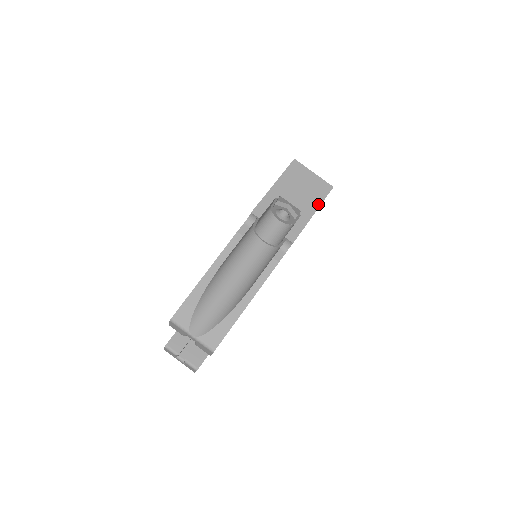
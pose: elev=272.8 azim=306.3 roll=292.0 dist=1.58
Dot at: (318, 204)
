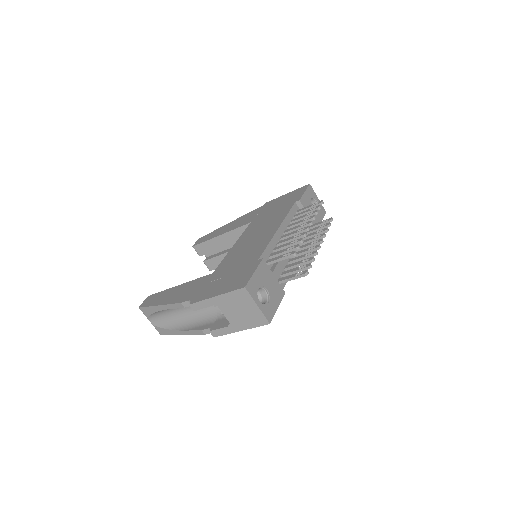
Dot at: (248, 327)
